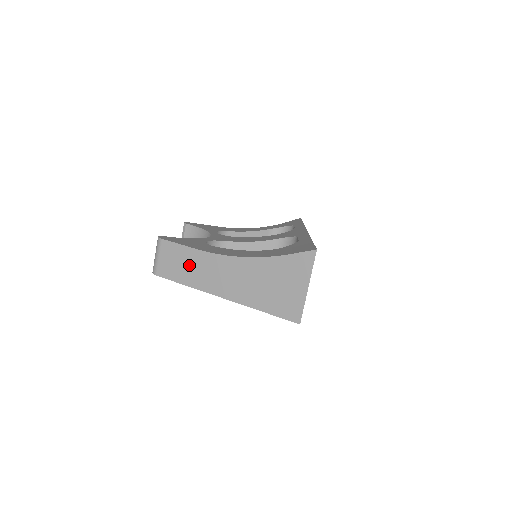
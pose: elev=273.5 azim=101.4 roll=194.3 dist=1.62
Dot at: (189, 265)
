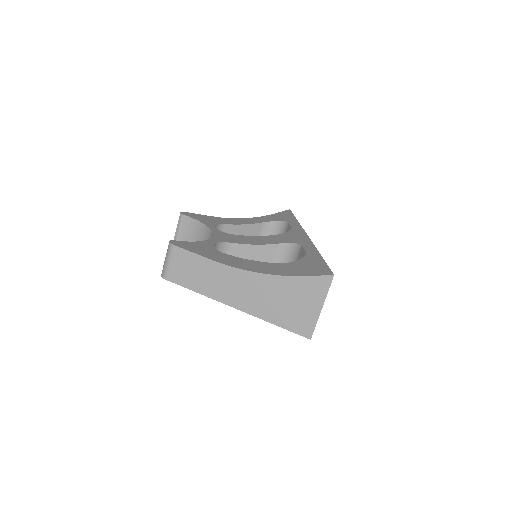
Dot at: (202, 274)
